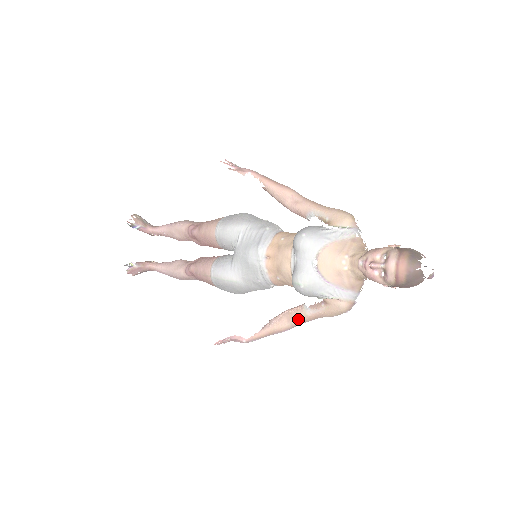
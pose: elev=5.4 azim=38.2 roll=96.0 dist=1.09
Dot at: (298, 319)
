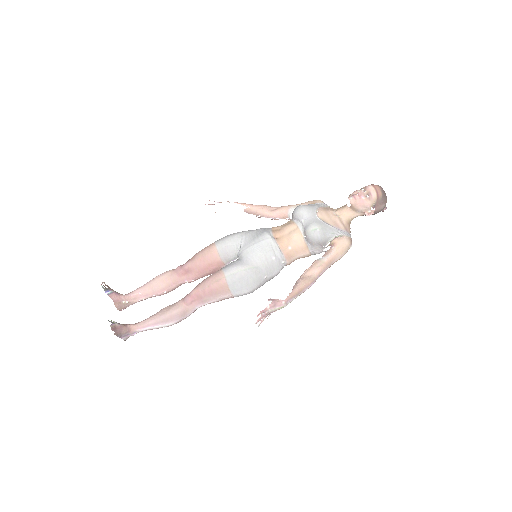
Dot at: (318, 269)
